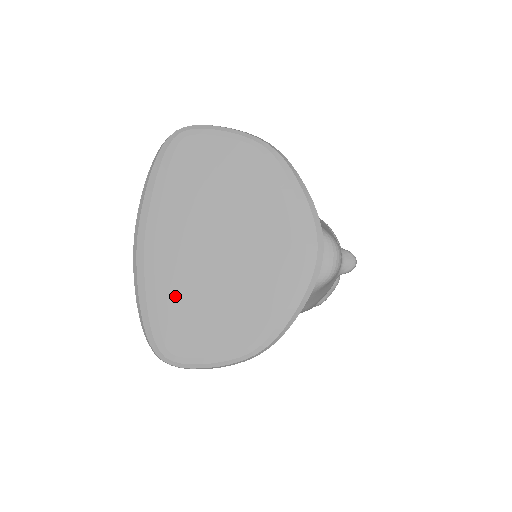
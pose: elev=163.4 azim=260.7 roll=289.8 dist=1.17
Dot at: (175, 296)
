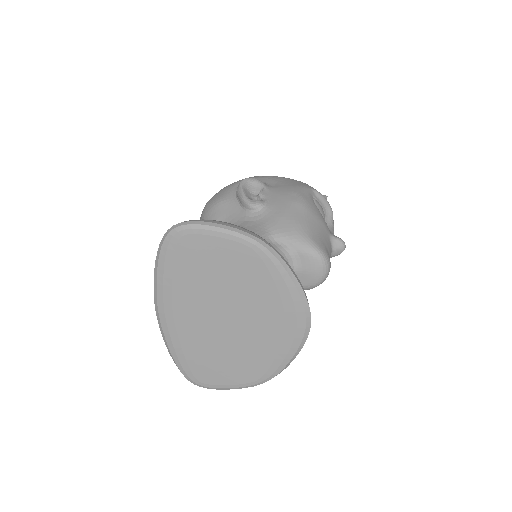
Dot at: (197, 349)
